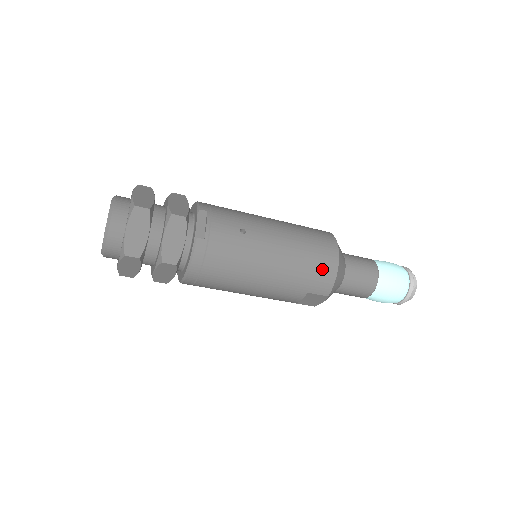
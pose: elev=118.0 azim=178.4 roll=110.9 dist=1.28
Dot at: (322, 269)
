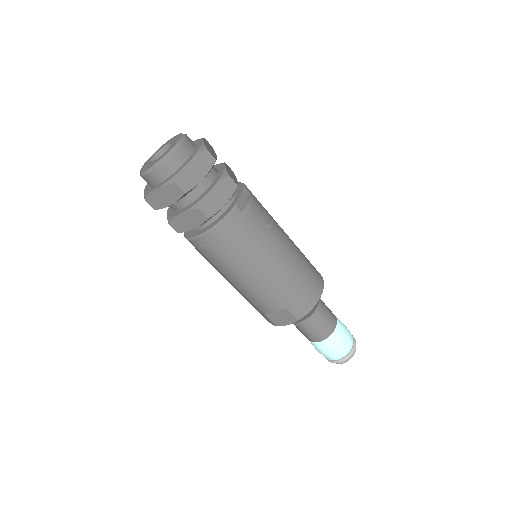
Dot at: (308, 294)
